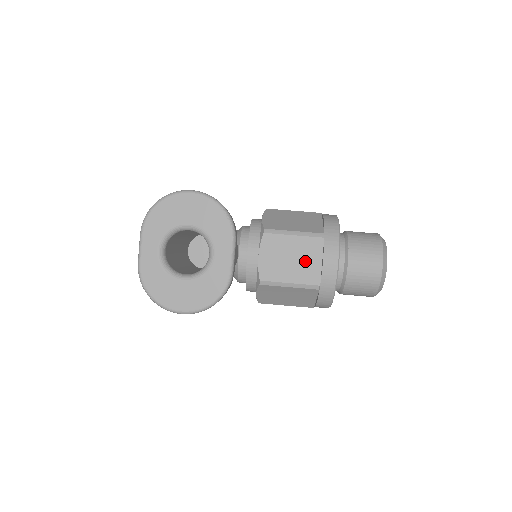
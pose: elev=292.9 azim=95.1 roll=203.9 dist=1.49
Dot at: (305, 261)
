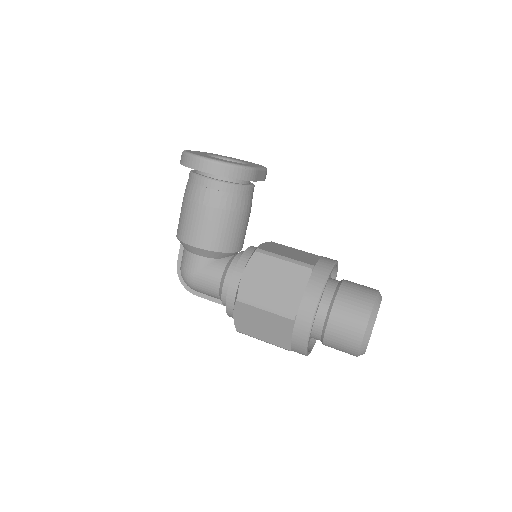
Dot at: (304, 257)
